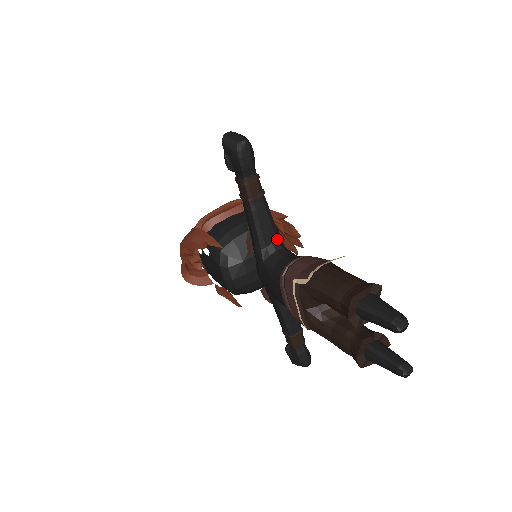
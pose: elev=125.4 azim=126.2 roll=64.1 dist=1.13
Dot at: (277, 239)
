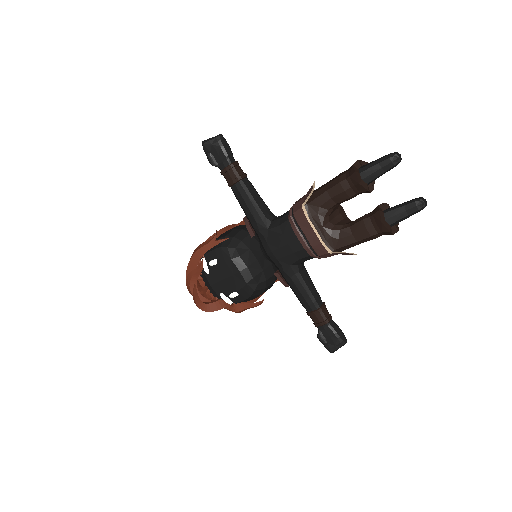
Dot at: (270, 212)
